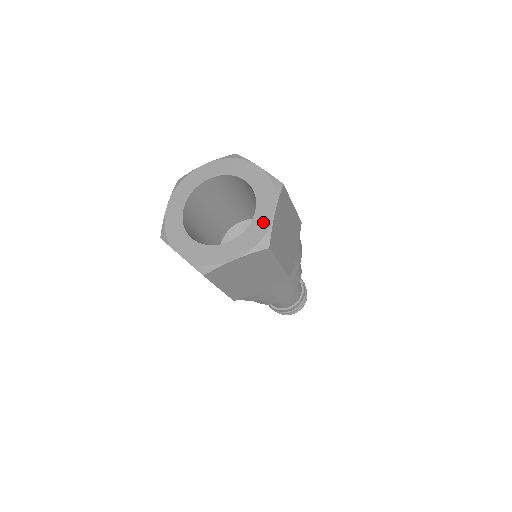
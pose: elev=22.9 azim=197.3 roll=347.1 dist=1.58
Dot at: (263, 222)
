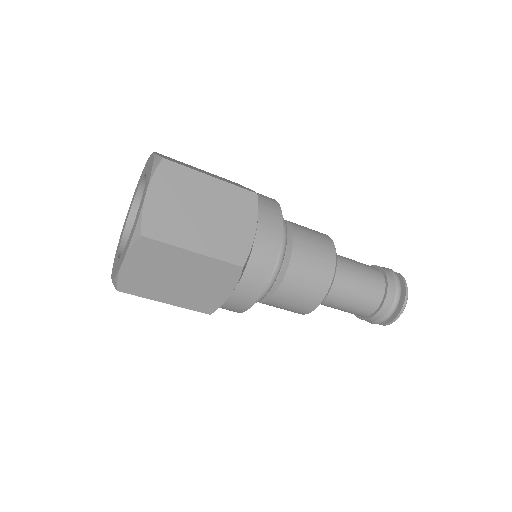
Dot at: (150, 164)
